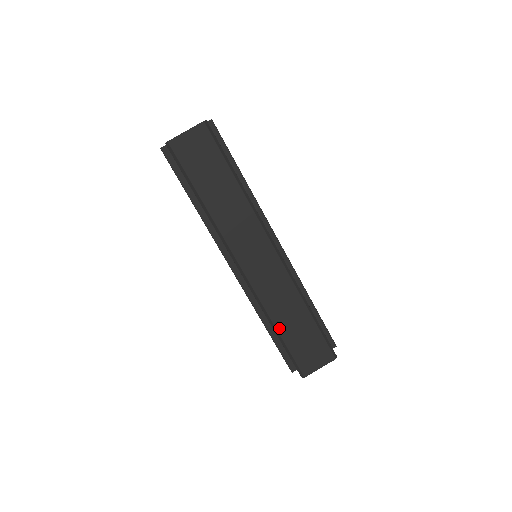
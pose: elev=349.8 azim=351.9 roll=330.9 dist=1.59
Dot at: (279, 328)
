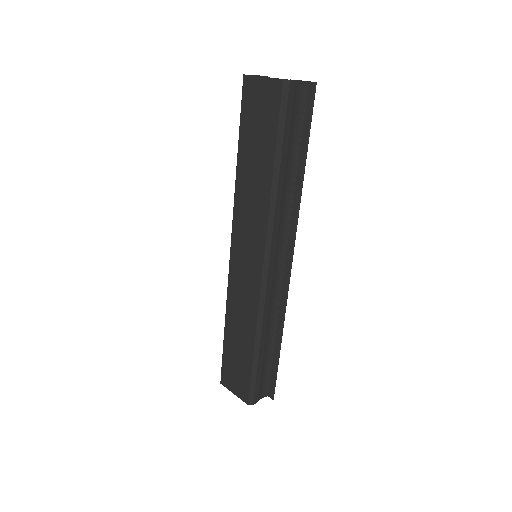
Dot at: (227, 329)
